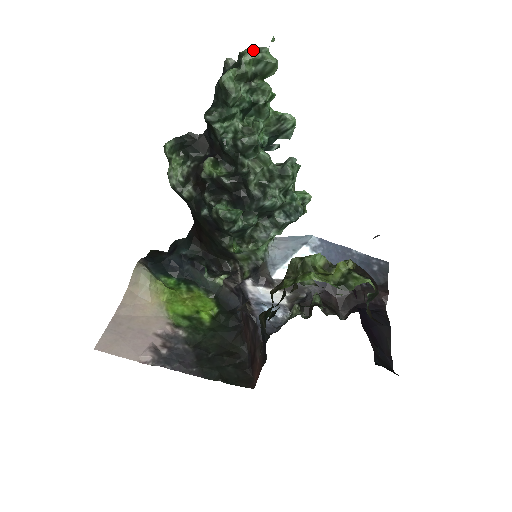
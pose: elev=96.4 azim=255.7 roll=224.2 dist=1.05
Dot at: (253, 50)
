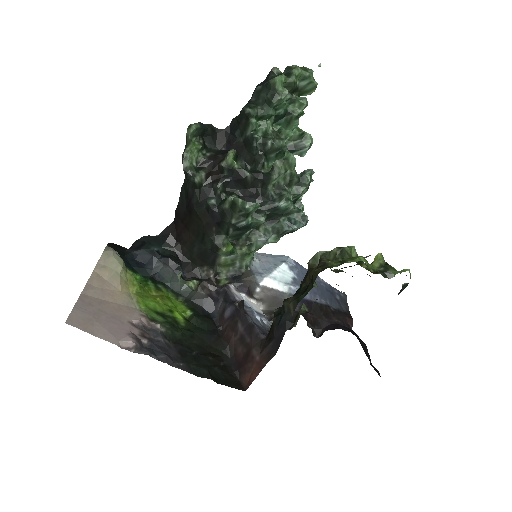
Dot at: (301, 68)
